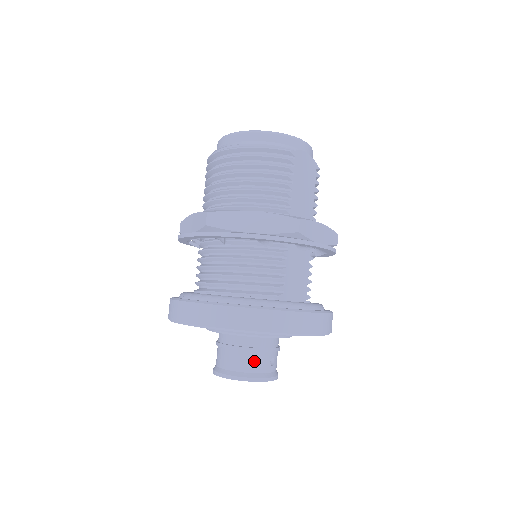
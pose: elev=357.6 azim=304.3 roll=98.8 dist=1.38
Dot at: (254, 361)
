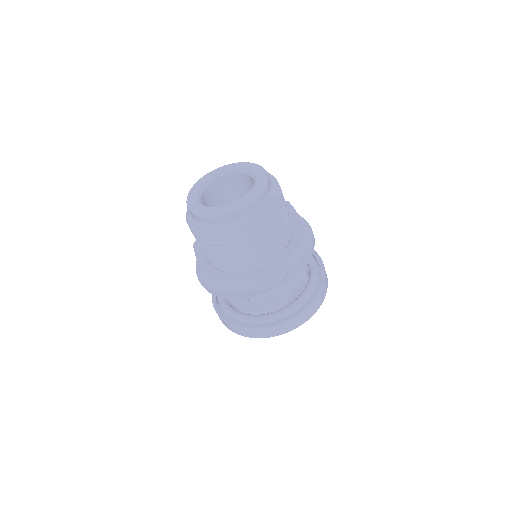
Dot at: occluded
